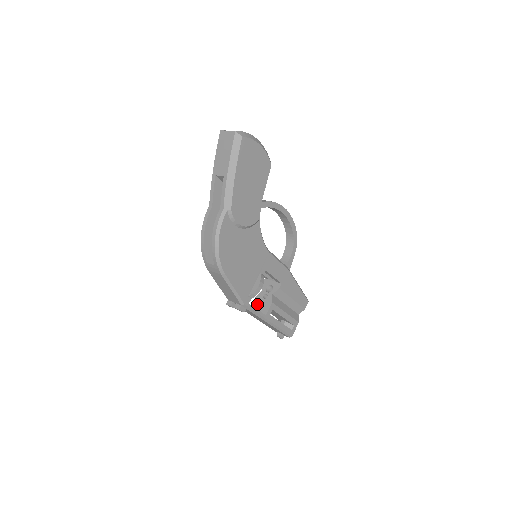
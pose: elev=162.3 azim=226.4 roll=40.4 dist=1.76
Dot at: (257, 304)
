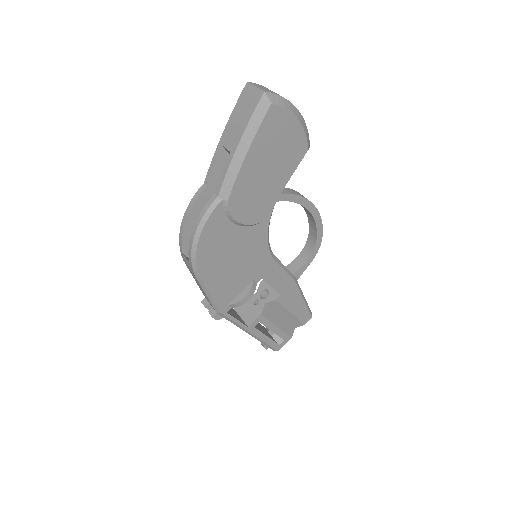
Dot at: (244, 307)
